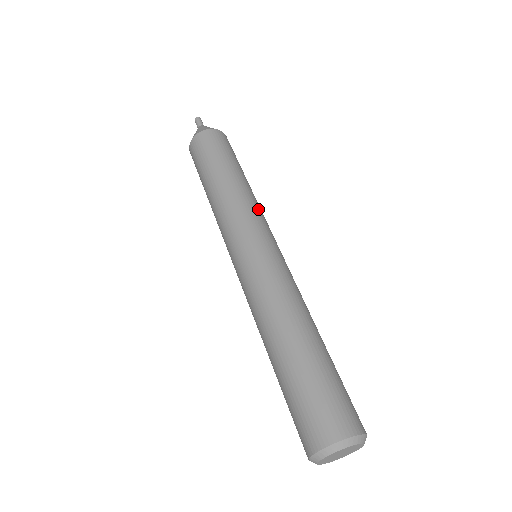
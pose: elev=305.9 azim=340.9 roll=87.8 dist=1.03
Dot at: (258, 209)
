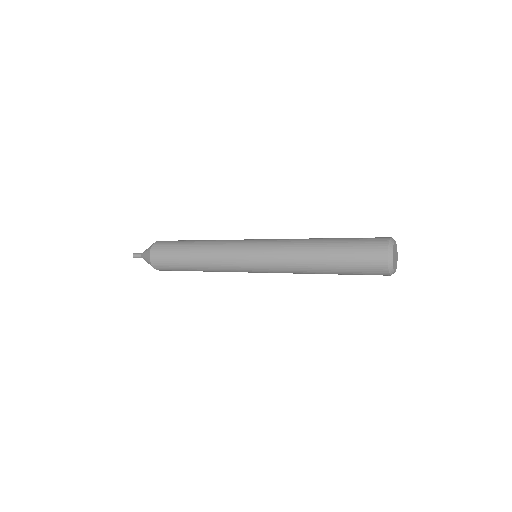
Dot at: occluded
